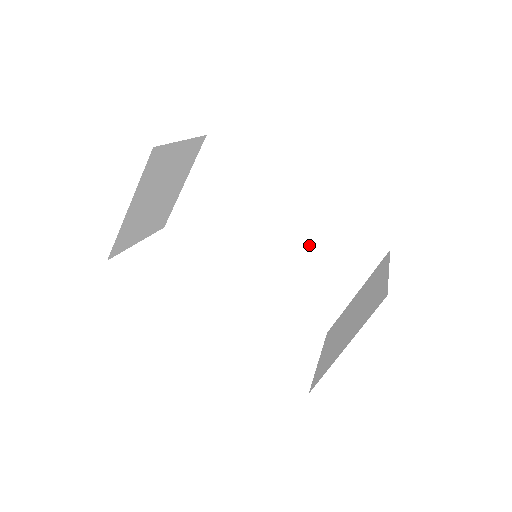
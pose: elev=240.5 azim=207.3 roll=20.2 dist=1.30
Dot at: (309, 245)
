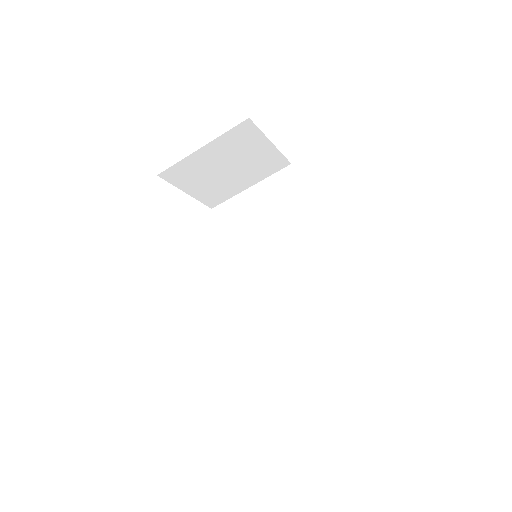
Dot at: (301, 289)
